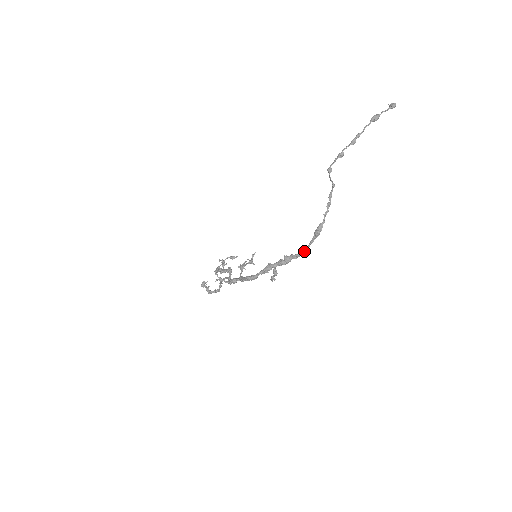
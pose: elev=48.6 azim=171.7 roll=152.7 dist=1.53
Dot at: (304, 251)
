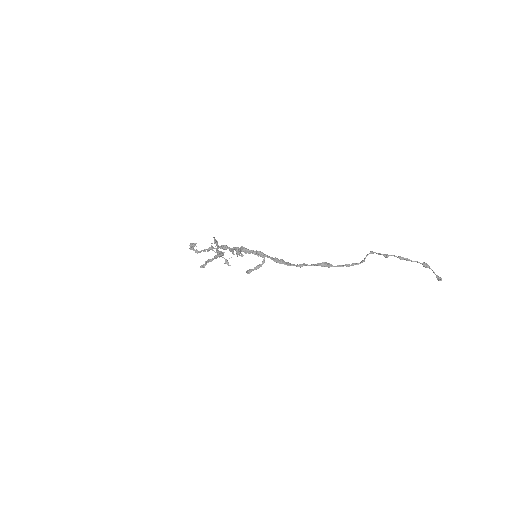
Dot at: (301, 264)
